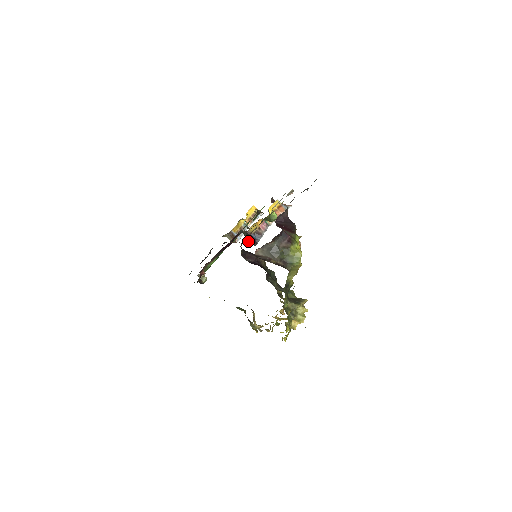
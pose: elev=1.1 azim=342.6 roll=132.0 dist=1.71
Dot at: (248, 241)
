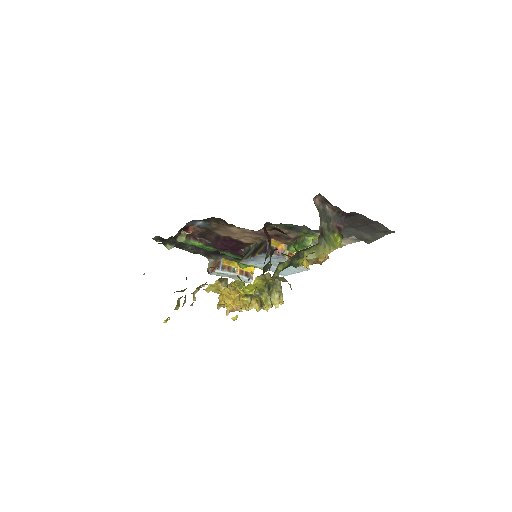
Dot at: (250, 254)
